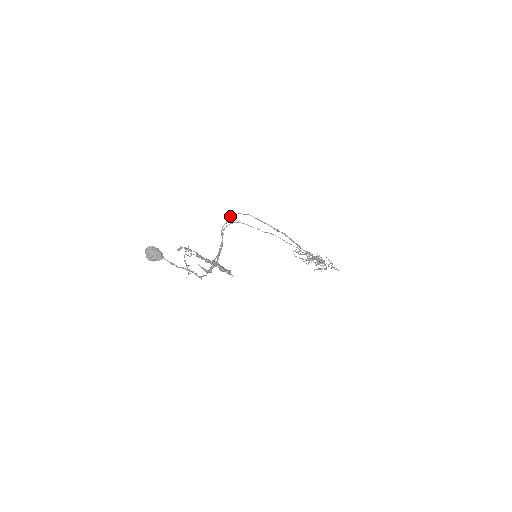
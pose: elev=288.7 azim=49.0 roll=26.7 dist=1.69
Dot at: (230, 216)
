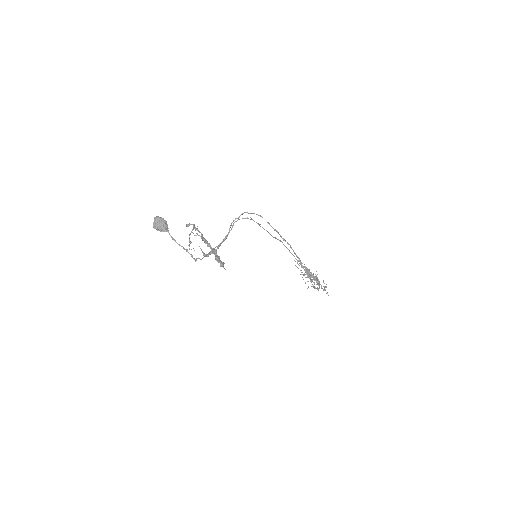
Dot at: occluded
